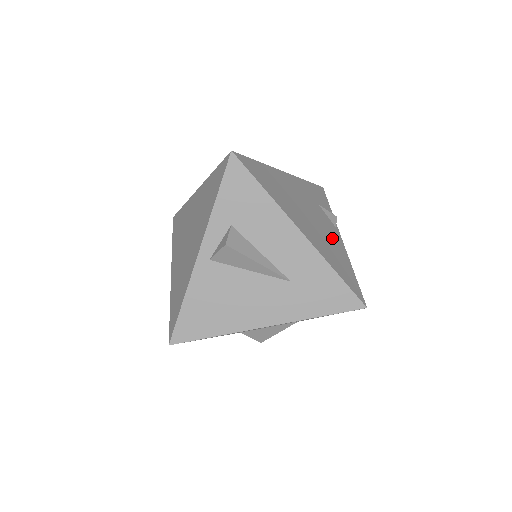
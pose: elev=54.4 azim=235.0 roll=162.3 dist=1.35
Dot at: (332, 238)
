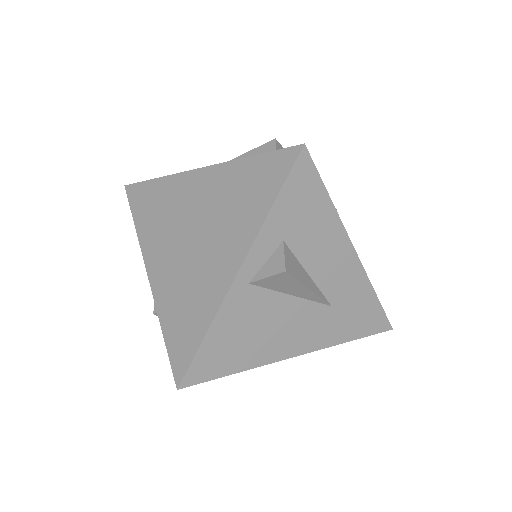
Dot at: occluded
